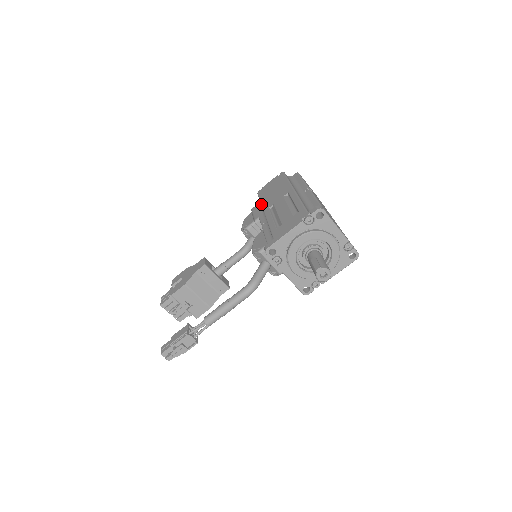
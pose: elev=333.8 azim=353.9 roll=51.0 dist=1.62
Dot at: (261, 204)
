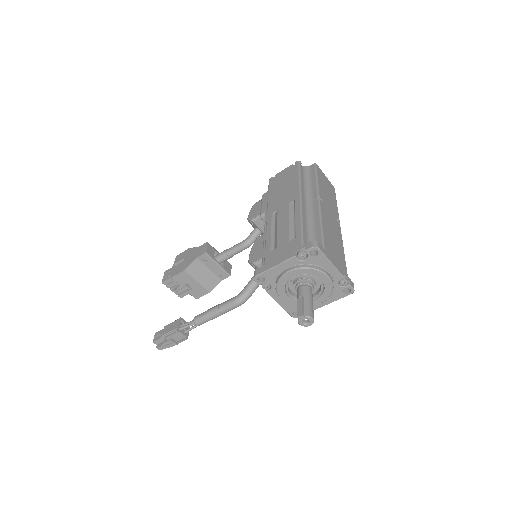
Dot at: occluded
